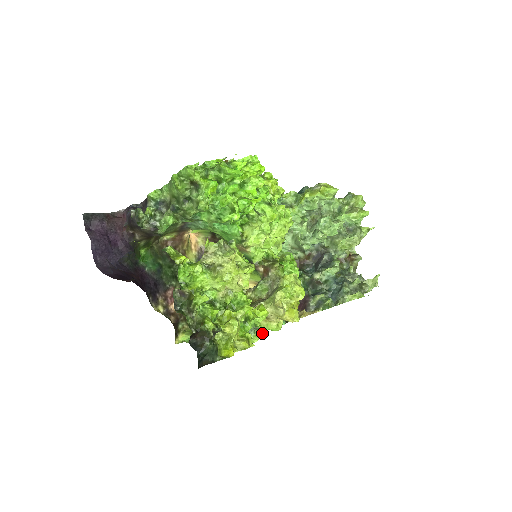
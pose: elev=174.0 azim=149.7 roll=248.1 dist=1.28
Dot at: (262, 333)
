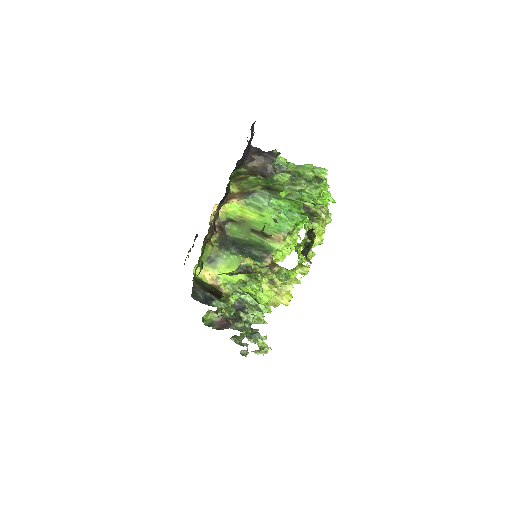
Dot at: (262, 292)
